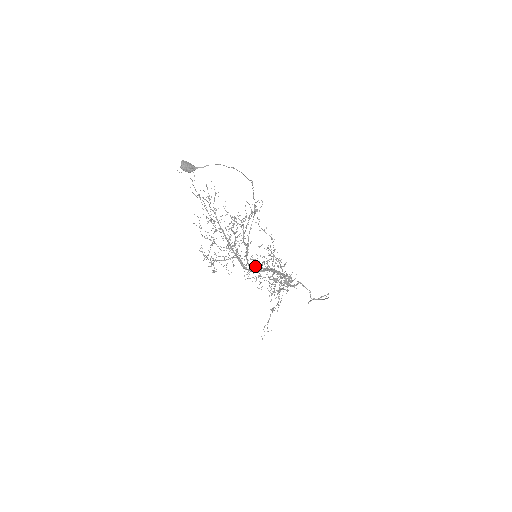
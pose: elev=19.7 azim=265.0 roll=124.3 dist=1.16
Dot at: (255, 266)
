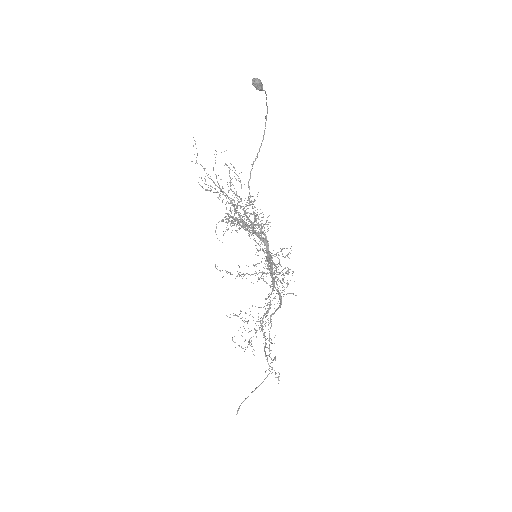
Dot at: occluded
